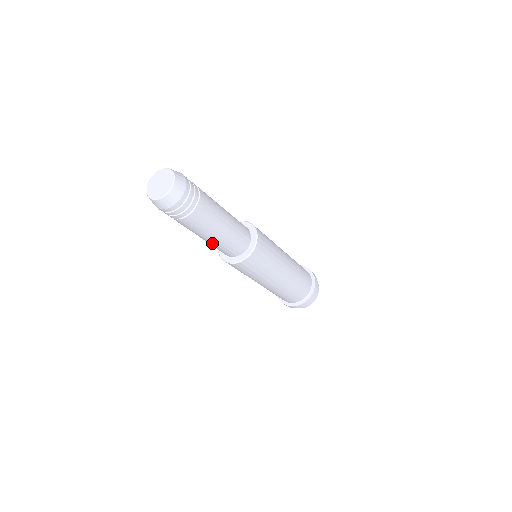
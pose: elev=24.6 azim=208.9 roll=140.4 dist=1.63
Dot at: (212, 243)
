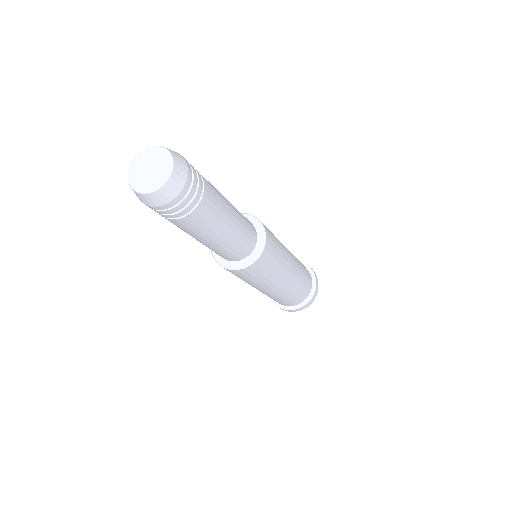
Dot at: occluded
